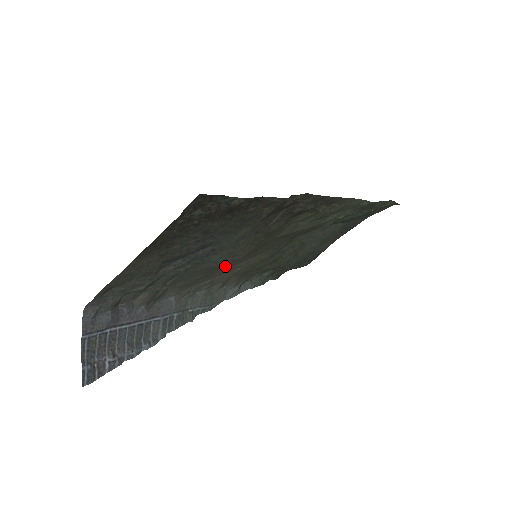
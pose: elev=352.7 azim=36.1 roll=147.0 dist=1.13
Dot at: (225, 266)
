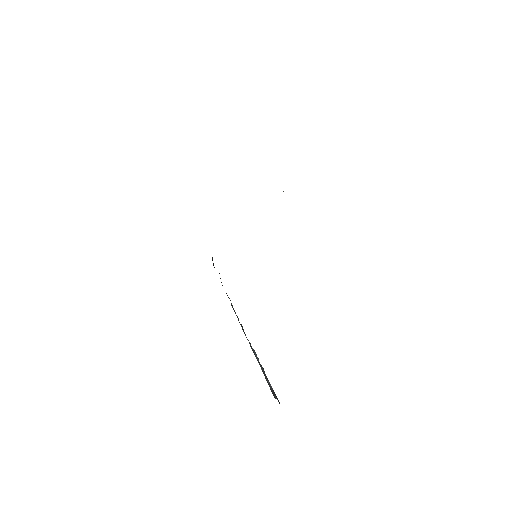
Dot at: occluded
